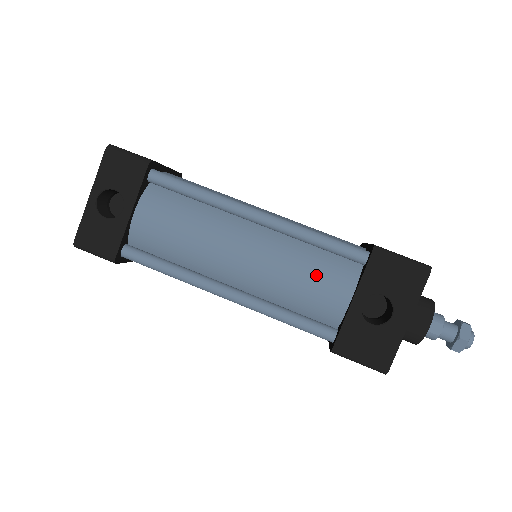
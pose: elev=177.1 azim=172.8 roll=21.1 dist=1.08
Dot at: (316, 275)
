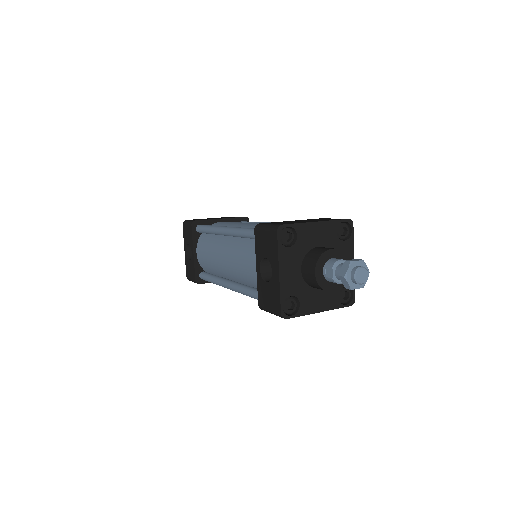
Dot at: (246, 258)
